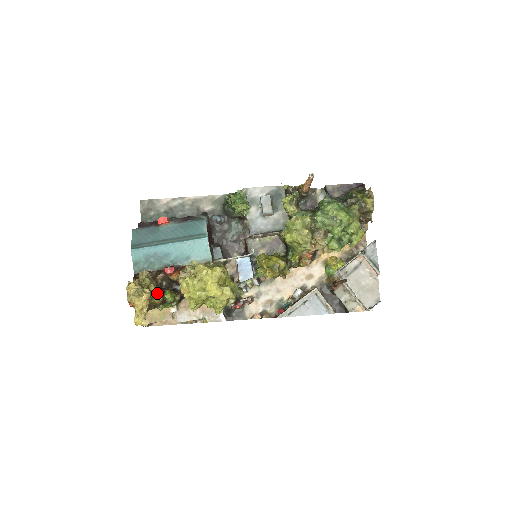
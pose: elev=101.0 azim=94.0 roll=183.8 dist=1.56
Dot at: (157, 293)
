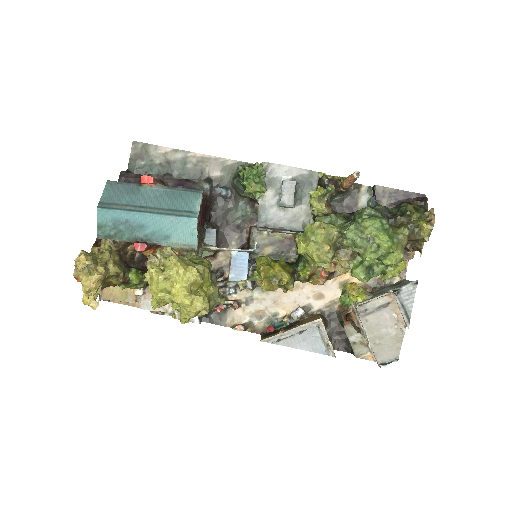
Dot at: (116, 273)
